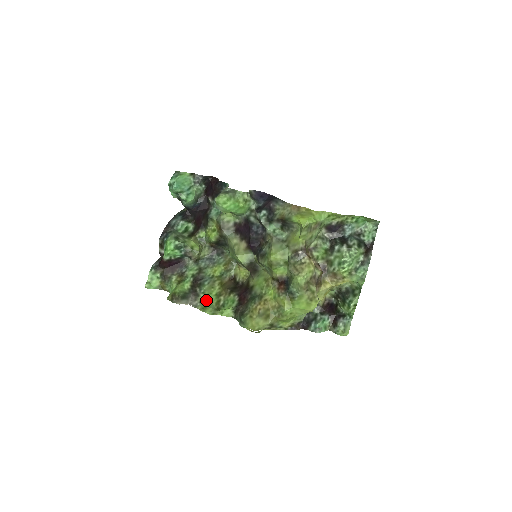
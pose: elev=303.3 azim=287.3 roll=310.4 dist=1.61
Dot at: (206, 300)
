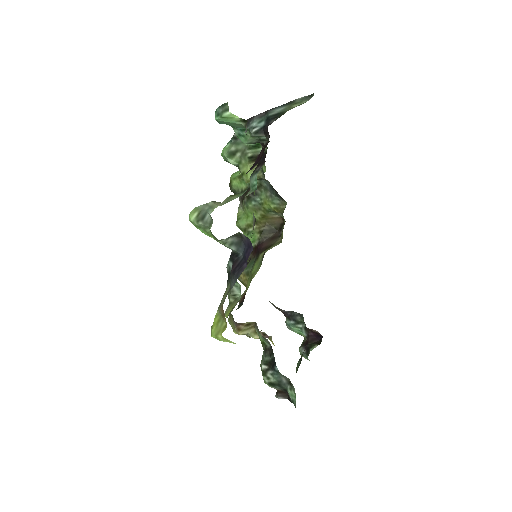
Dot at: (246, 213)
